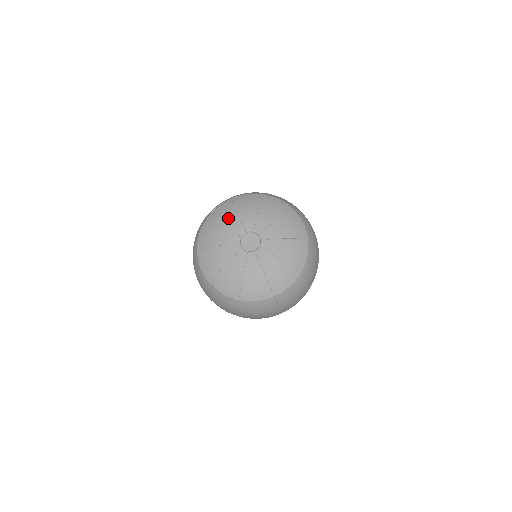
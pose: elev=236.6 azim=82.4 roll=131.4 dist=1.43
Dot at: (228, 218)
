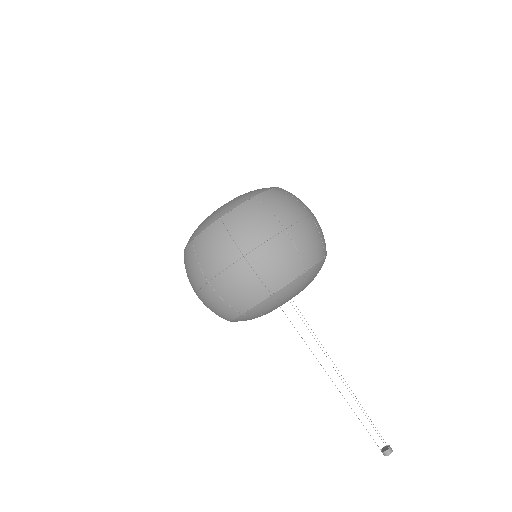
Dot at: occluded
